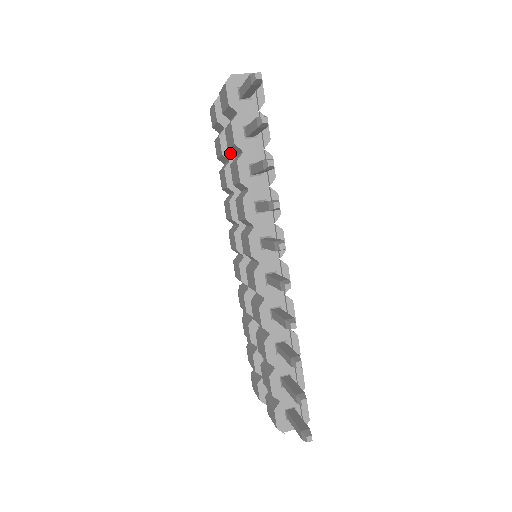
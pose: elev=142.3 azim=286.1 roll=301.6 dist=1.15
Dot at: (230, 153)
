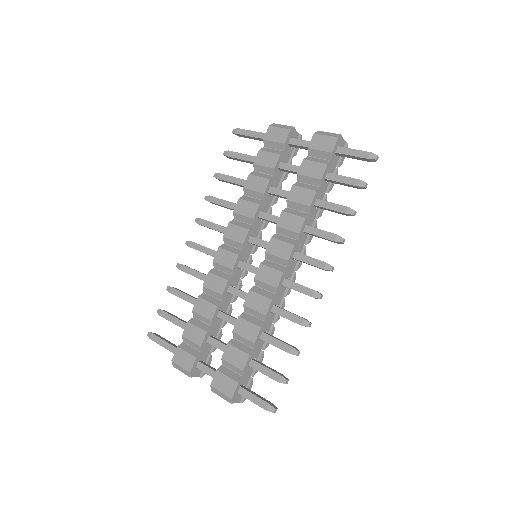
Dot at: (276, 170)
